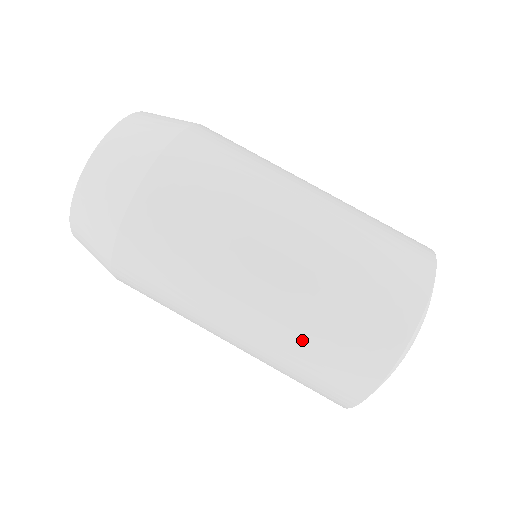
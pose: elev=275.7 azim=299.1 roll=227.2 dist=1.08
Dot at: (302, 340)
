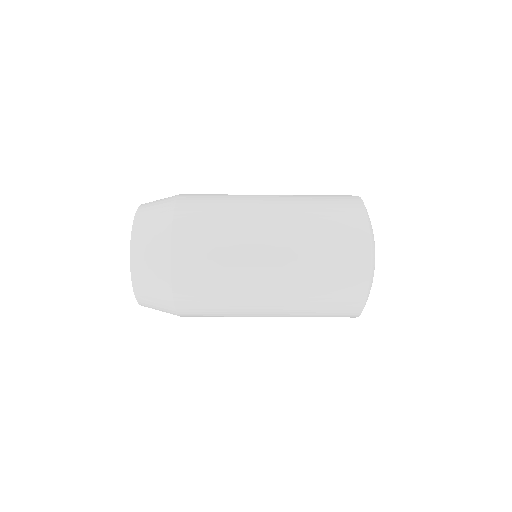
Dot at: (309, 308)
